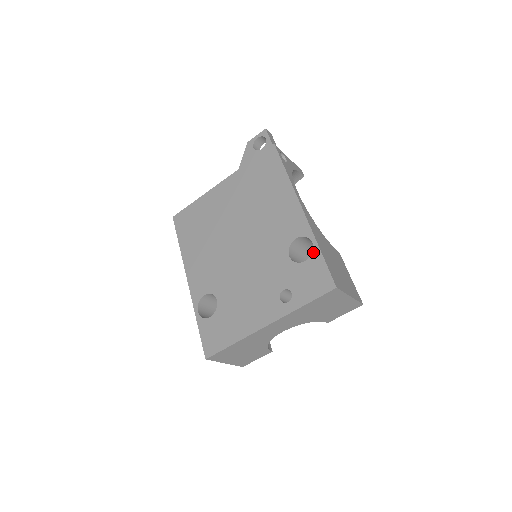
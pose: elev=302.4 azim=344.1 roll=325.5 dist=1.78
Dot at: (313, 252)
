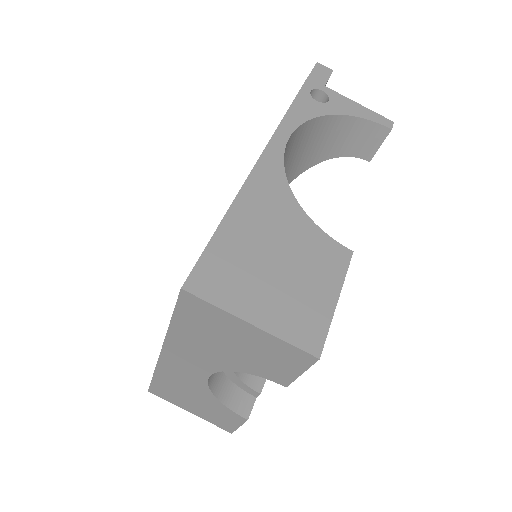
Dot at: occluded
